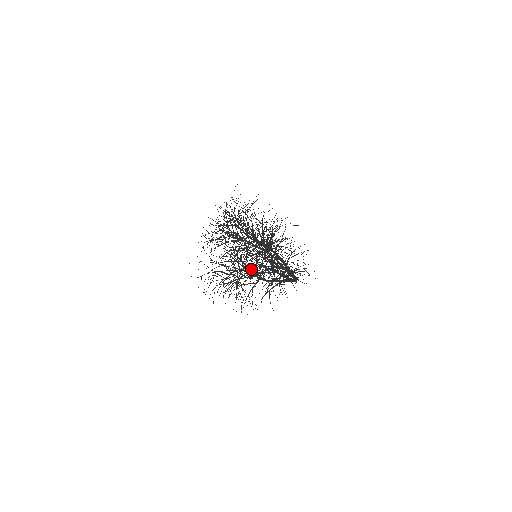
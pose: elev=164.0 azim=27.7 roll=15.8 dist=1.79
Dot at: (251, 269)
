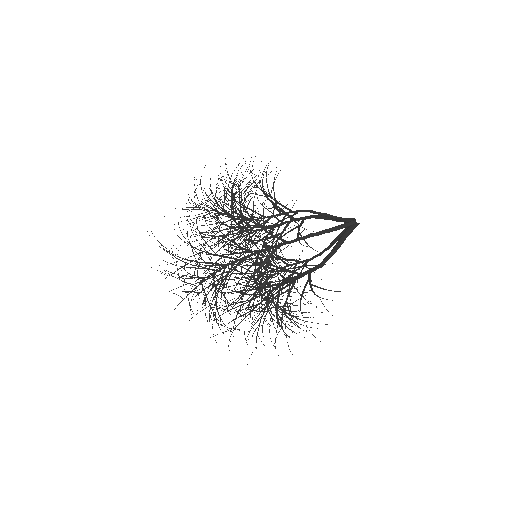
Dot at: occluded
